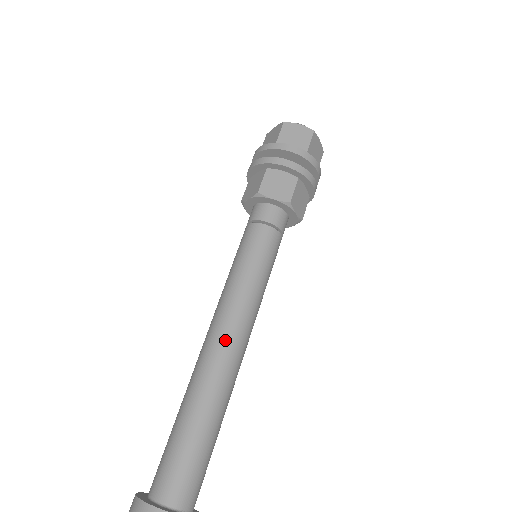
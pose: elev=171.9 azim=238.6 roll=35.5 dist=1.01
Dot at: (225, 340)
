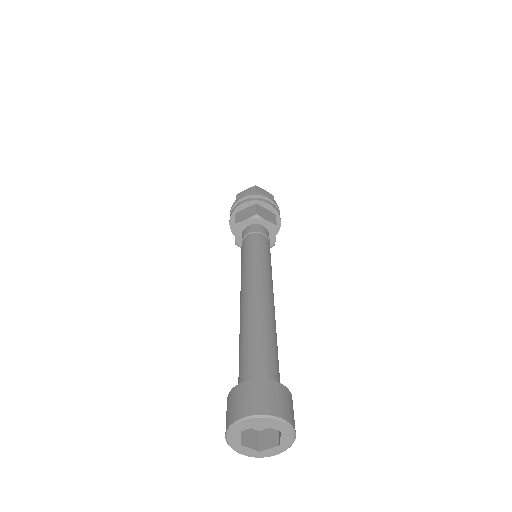
Dot at: (266, 290)
